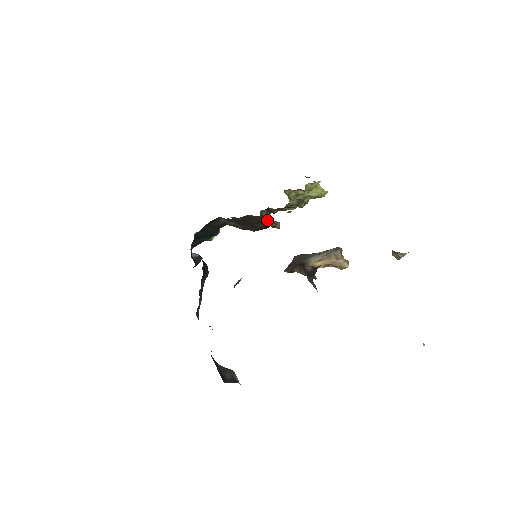
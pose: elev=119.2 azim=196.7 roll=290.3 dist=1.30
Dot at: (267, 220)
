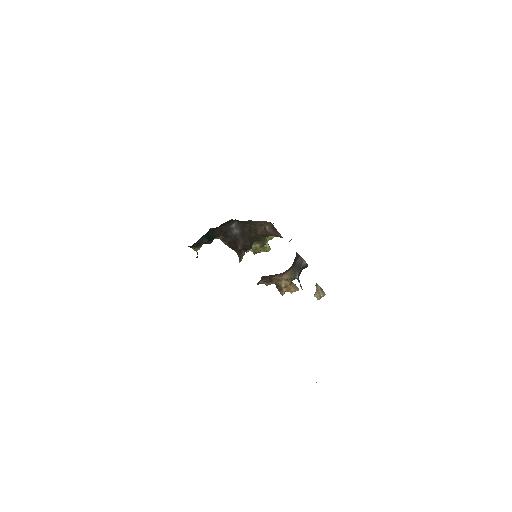
Dot at: occluded
